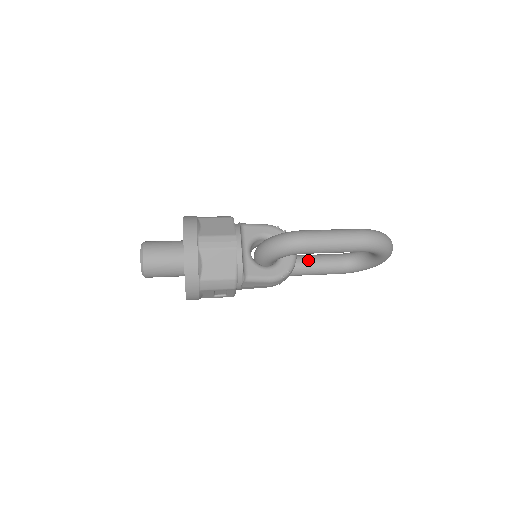
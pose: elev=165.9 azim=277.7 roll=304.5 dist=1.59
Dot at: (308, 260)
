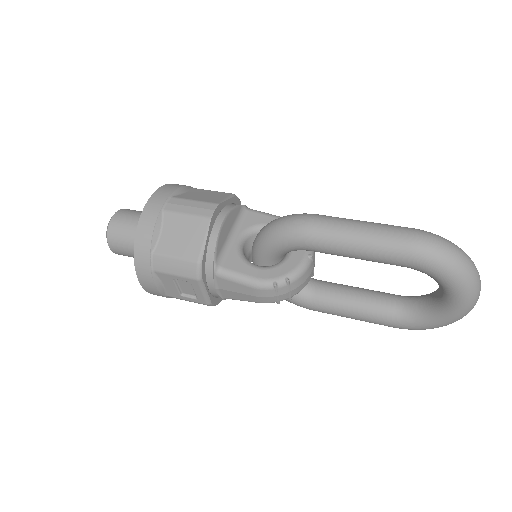
Dot at: (341, 289)
